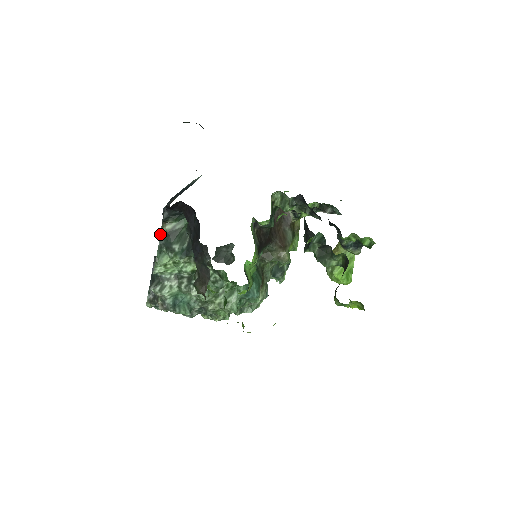
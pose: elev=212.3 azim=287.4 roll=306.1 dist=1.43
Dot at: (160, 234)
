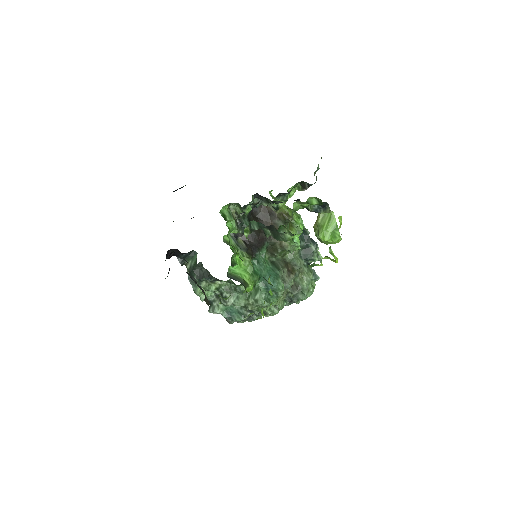
Dot at: occluded
